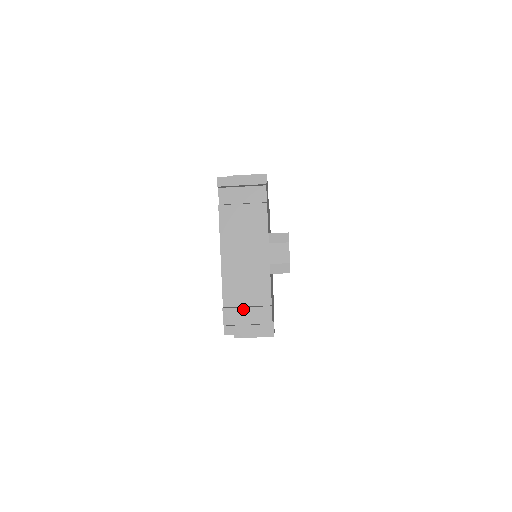
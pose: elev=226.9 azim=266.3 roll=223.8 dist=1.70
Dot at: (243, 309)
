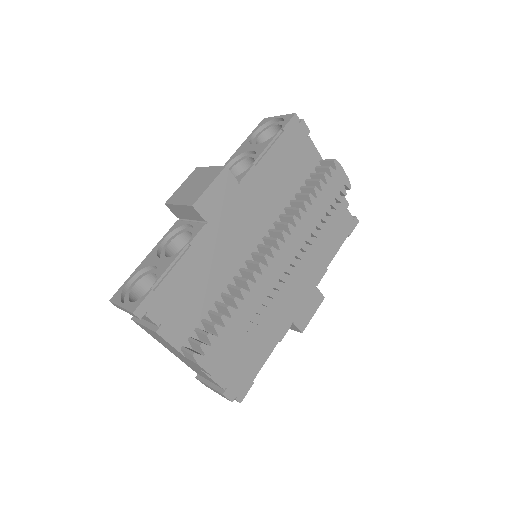
Dot at: (207, 385)
